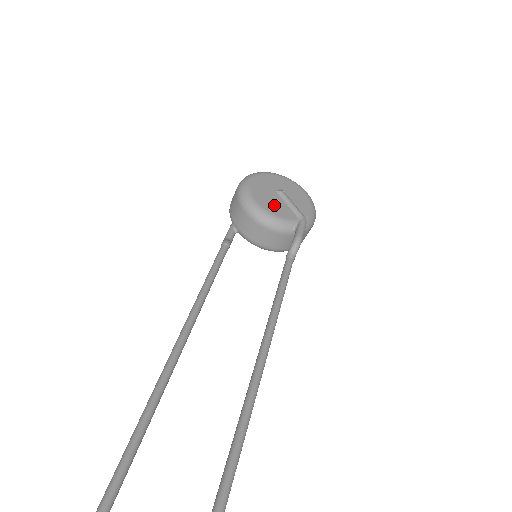
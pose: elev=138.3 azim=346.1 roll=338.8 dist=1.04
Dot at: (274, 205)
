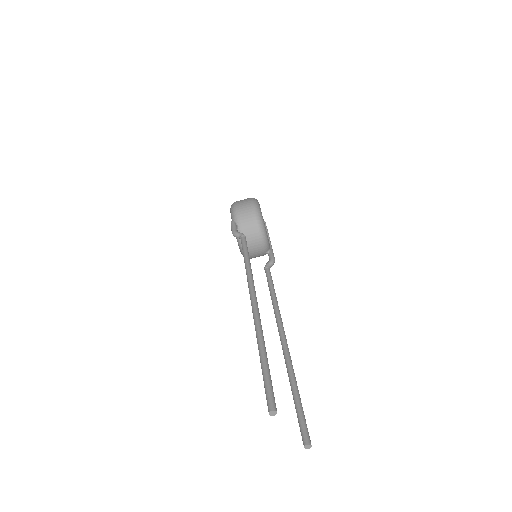
Dot at: occluded
